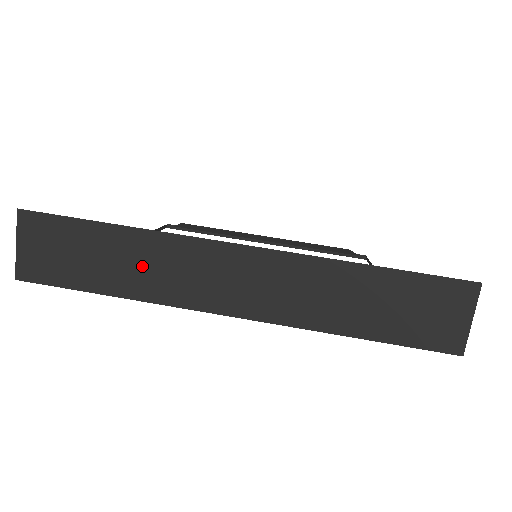
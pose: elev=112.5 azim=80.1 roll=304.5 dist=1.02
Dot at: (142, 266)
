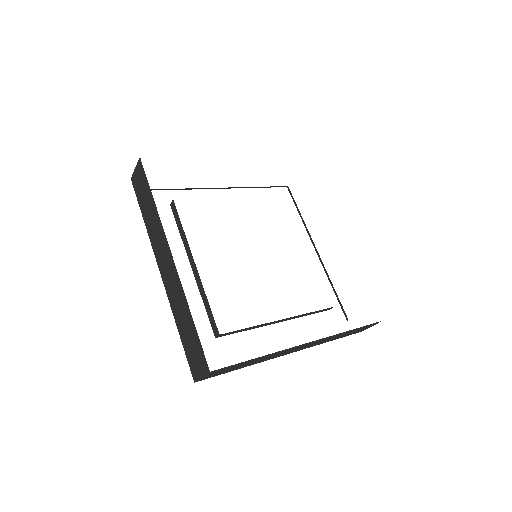
Dot at: (152, 222)
